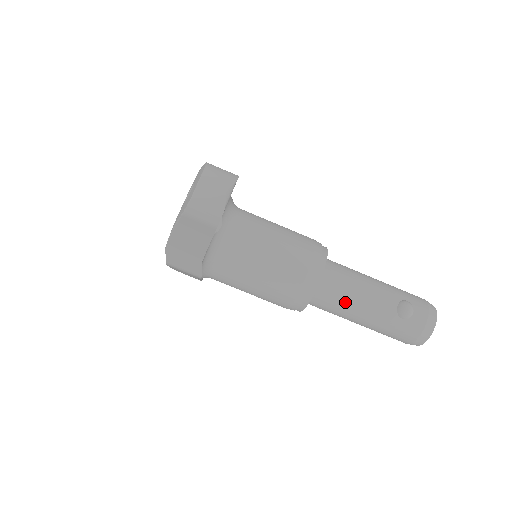
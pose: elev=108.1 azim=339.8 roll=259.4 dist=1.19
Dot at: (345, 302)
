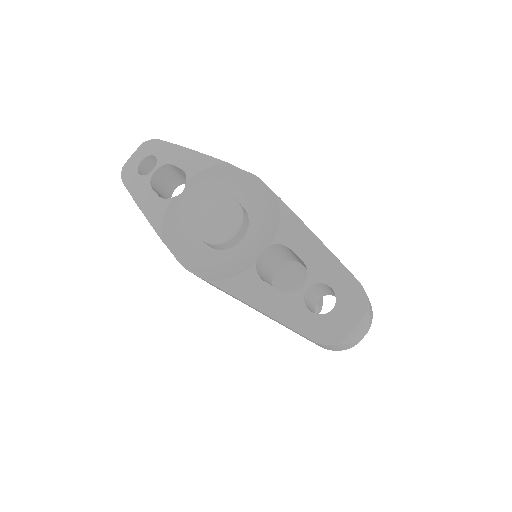
Dot at: occluded
